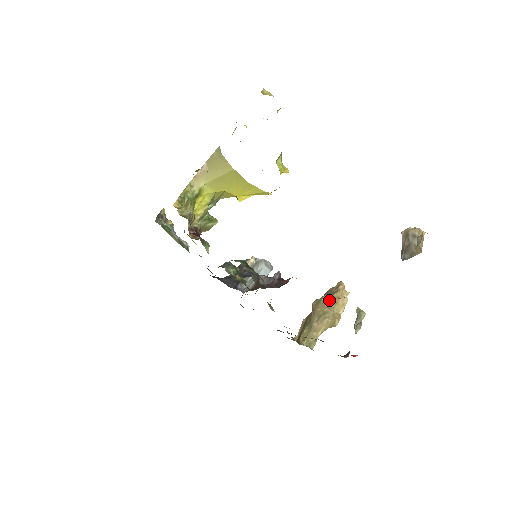
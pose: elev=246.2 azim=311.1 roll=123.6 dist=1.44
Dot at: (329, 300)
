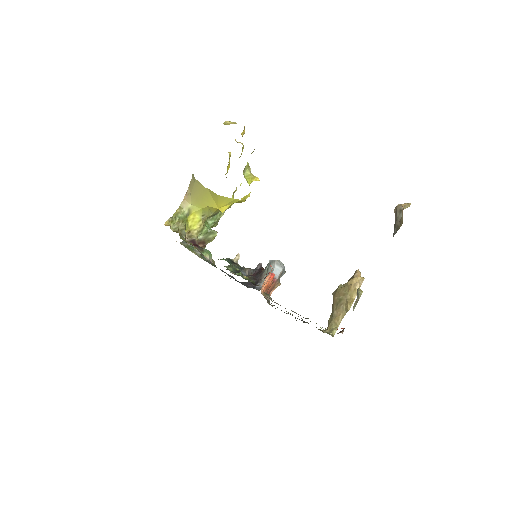
Dot at: (344, 288)
